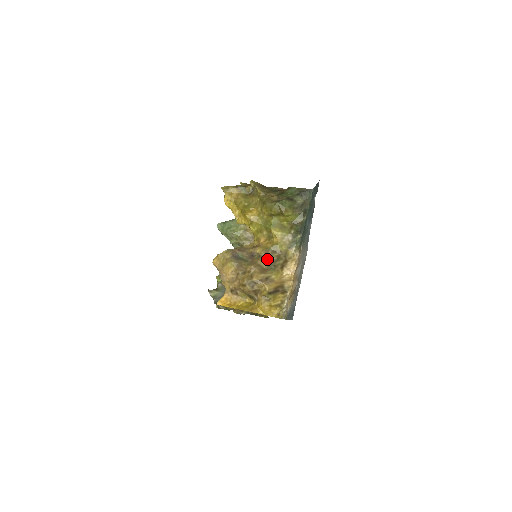
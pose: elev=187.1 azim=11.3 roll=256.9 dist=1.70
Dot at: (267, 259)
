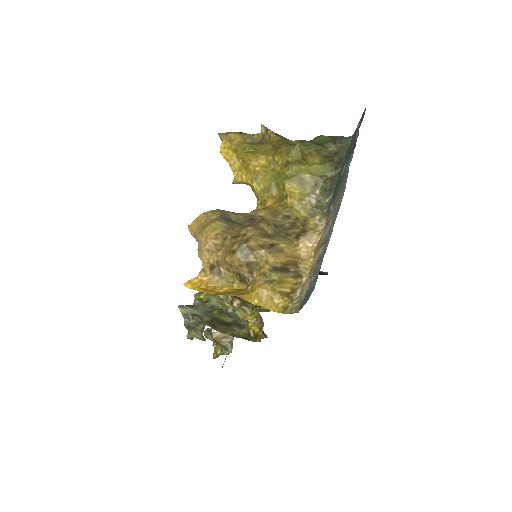
Dot at: (275, 224)
